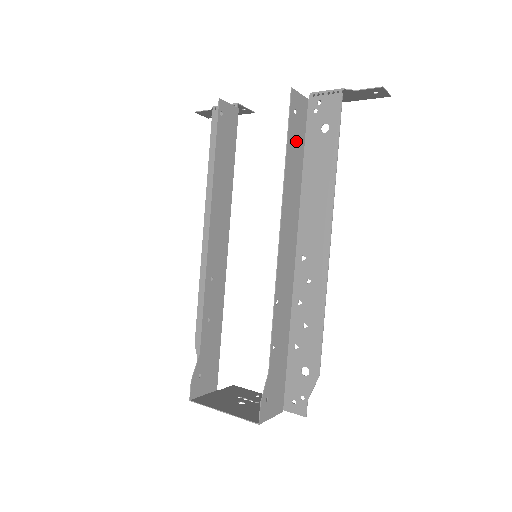
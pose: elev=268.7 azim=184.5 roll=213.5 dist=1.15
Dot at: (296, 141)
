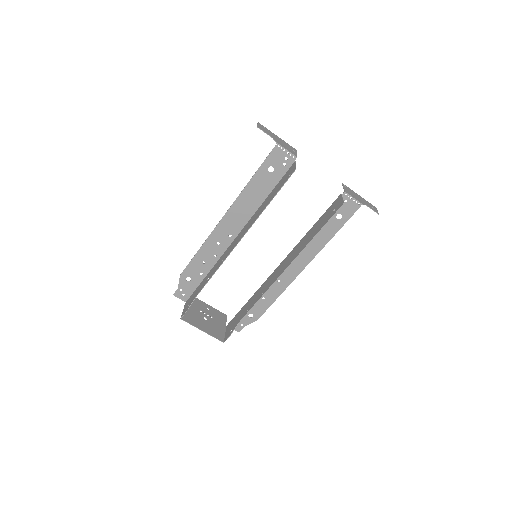
Dot at: (323, 221)
